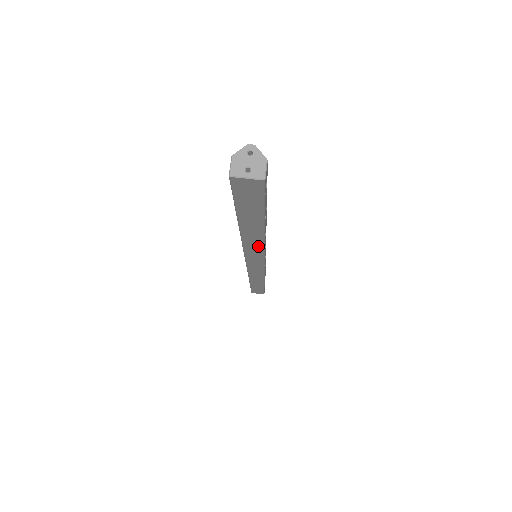
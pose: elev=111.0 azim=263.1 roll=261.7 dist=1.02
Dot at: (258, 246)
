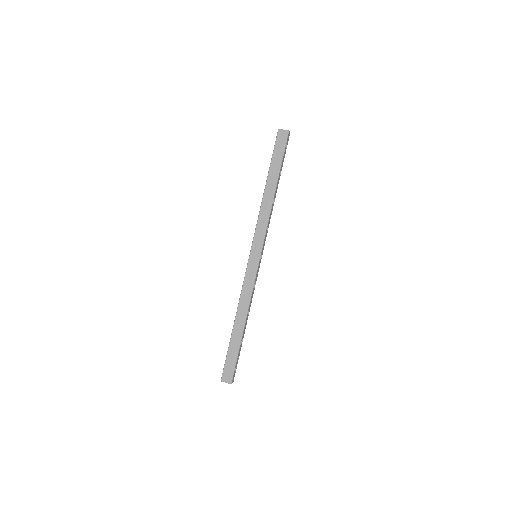
Dot at: (267, 214)
